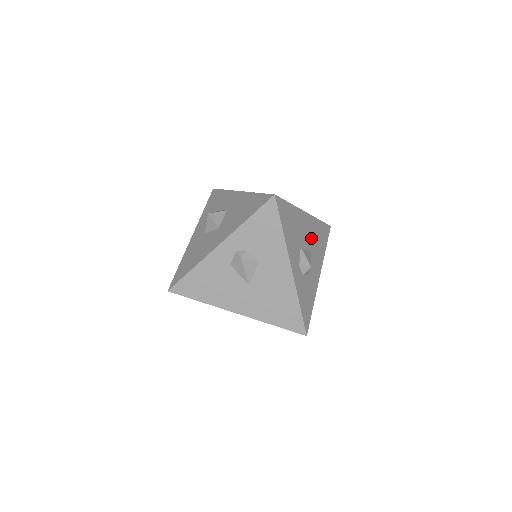
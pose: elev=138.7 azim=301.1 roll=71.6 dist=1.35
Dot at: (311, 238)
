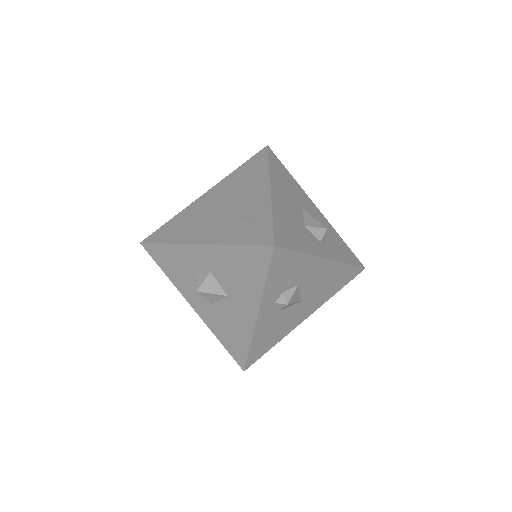
Dot at: (290, 197)
